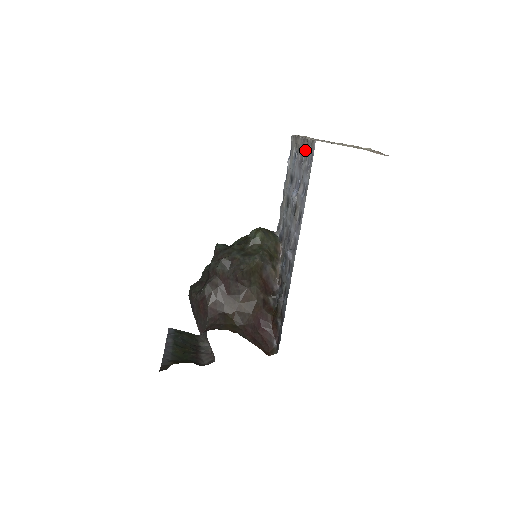
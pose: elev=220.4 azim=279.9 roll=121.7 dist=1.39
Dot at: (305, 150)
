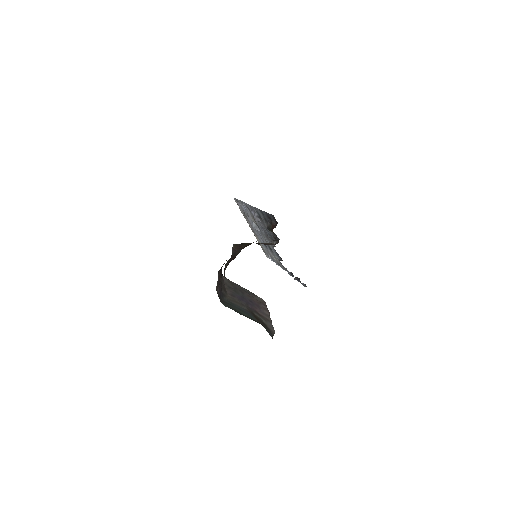
Dot at: (246, 219)
